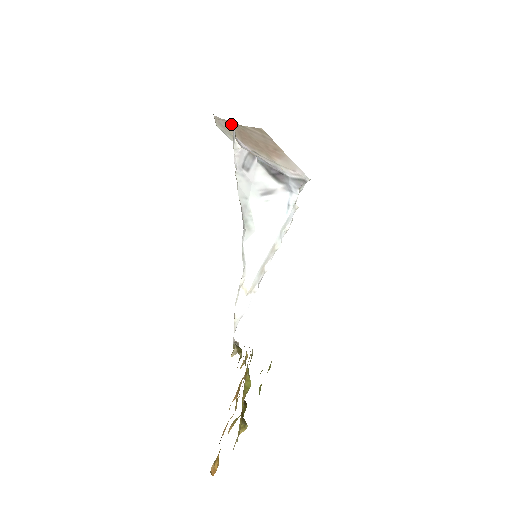
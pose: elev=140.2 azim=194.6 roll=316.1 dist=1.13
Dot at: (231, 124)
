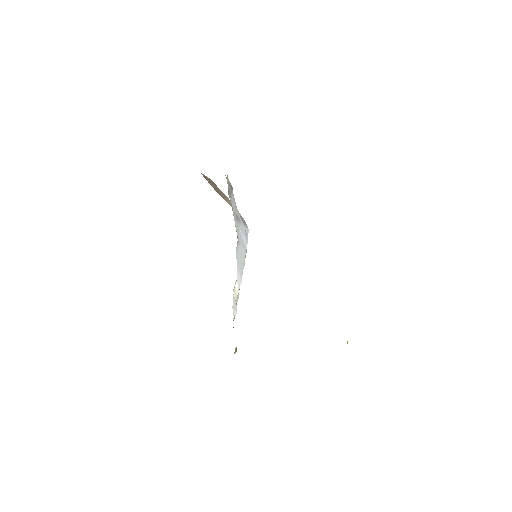
Dot at: occluded
